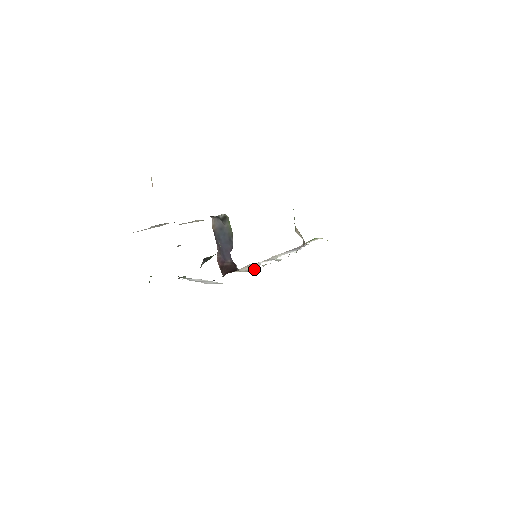
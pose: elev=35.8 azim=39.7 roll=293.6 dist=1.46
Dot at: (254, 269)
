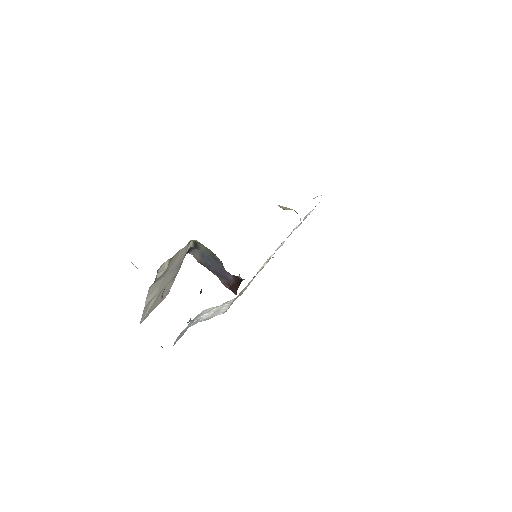
Dot at: occluded
